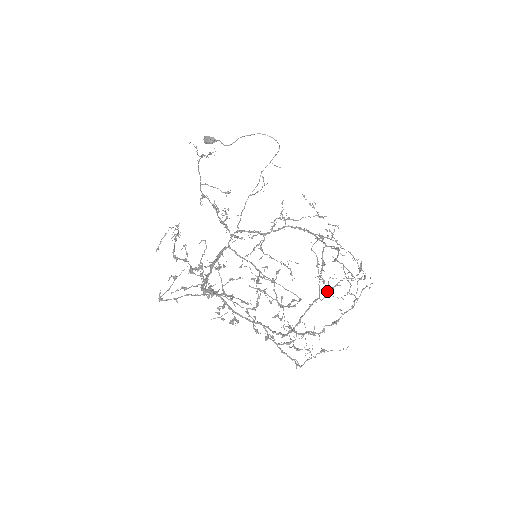
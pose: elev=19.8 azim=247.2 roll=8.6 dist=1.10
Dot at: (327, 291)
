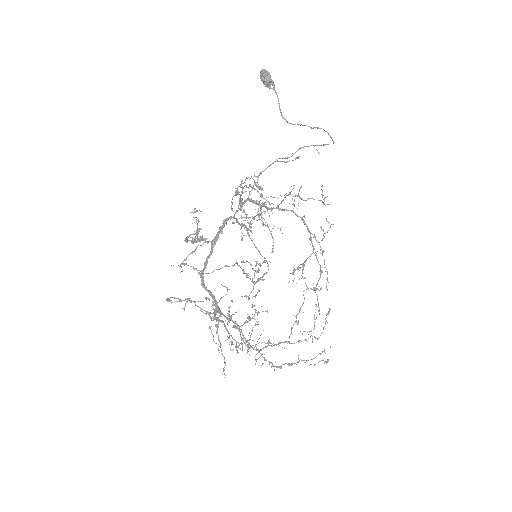
Dot at: (292, 274)
